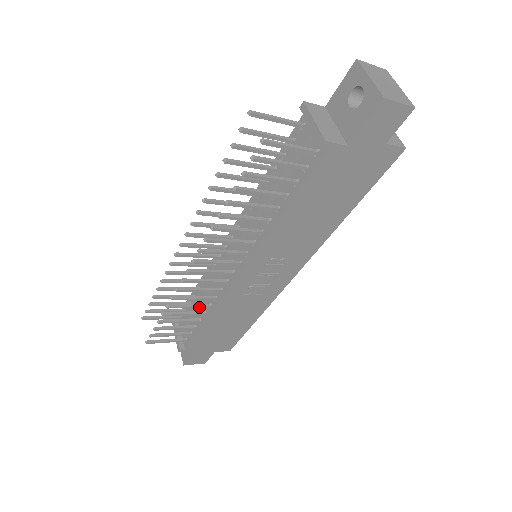
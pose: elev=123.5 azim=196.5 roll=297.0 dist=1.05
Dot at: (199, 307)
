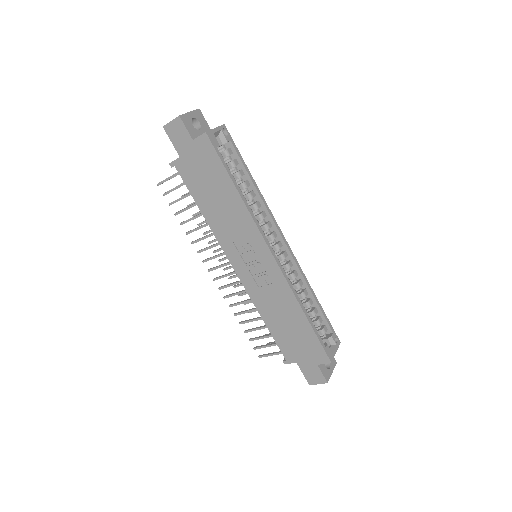
Dot at: occluded
